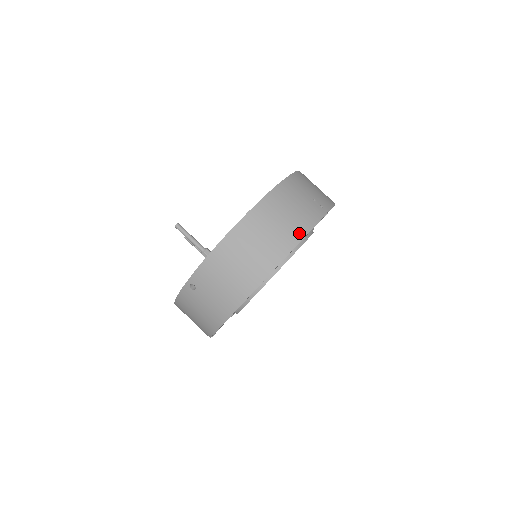
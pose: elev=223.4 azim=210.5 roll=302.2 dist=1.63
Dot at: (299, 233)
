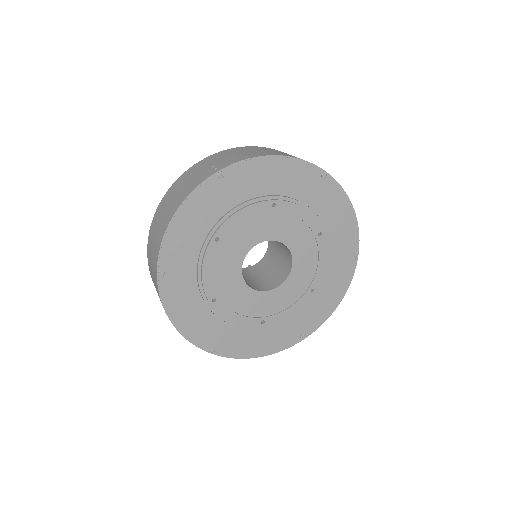
Dot at: (175, 208)
